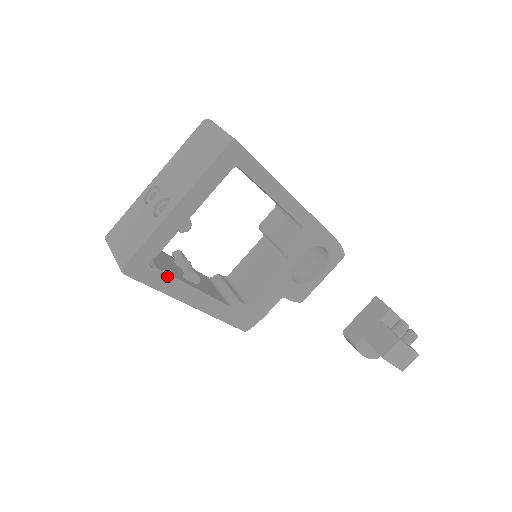
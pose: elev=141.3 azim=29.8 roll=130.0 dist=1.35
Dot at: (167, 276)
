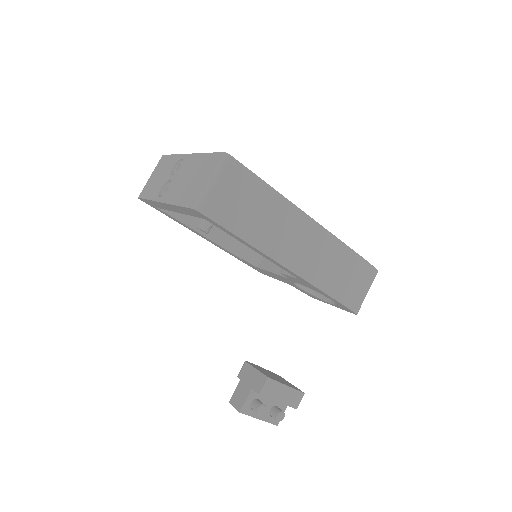
Dot at: (175, 218)
